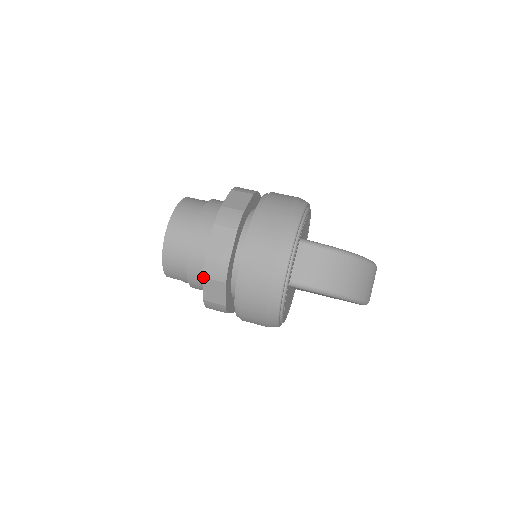
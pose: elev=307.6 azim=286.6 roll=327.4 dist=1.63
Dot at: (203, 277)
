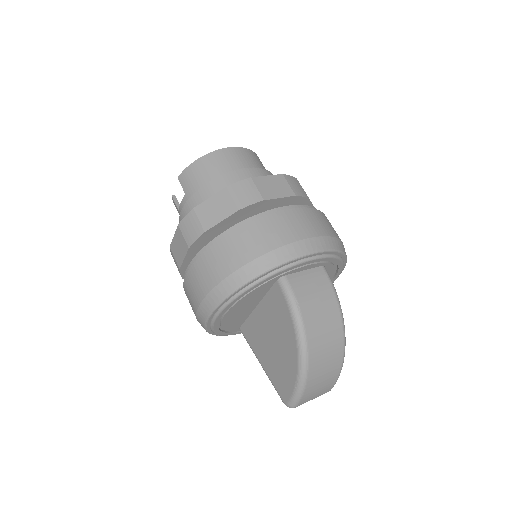
Dot at: (227, 187)
